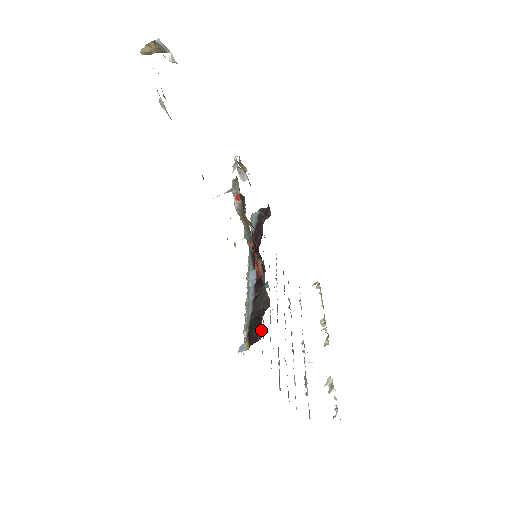
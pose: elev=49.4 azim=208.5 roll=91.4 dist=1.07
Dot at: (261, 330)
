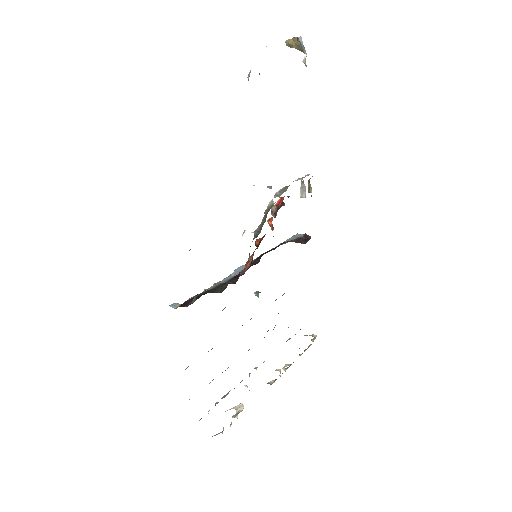
Dot at: (194, 300)
